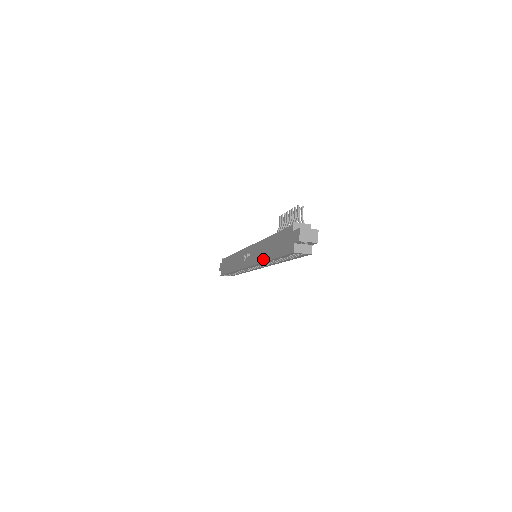
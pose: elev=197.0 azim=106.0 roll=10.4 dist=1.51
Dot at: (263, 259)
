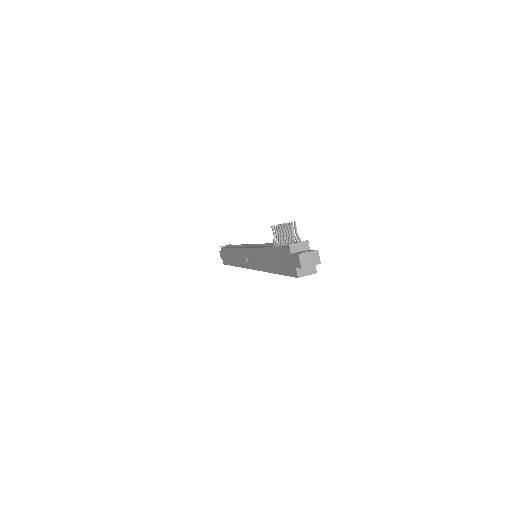
Dot at: (265, 269)
